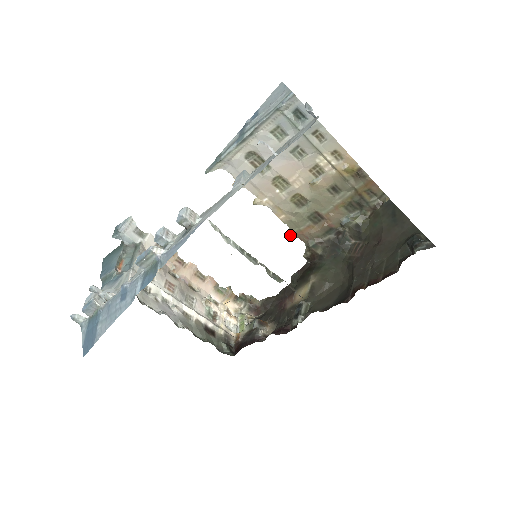
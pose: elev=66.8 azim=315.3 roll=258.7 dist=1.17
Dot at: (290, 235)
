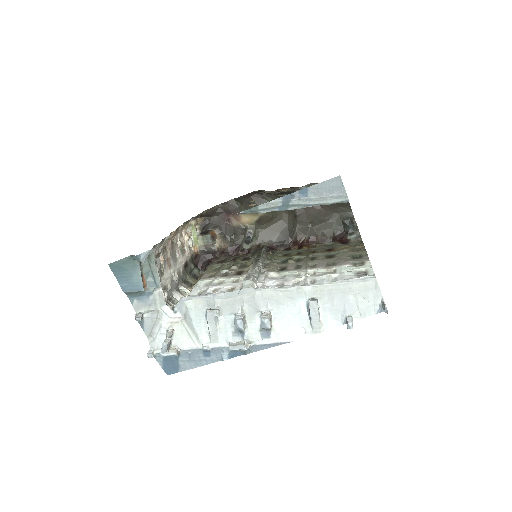
Dot at: occluded
